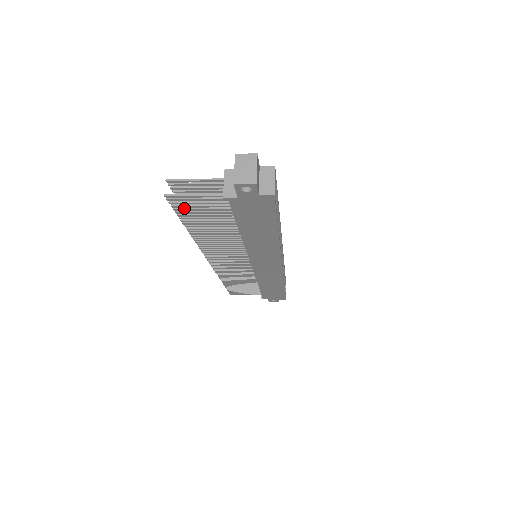
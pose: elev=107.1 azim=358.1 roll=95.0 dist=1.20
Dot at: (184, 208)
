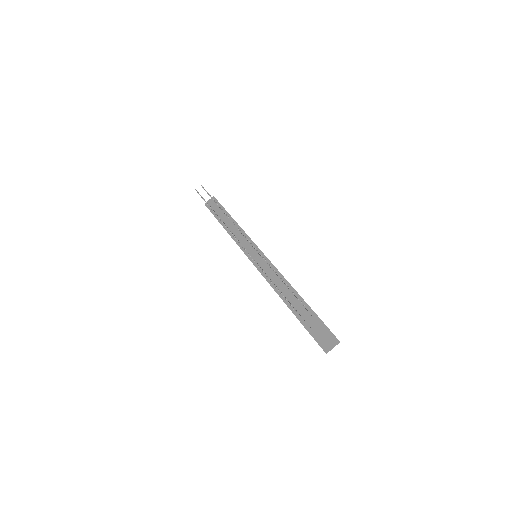
Dot at: occluded
